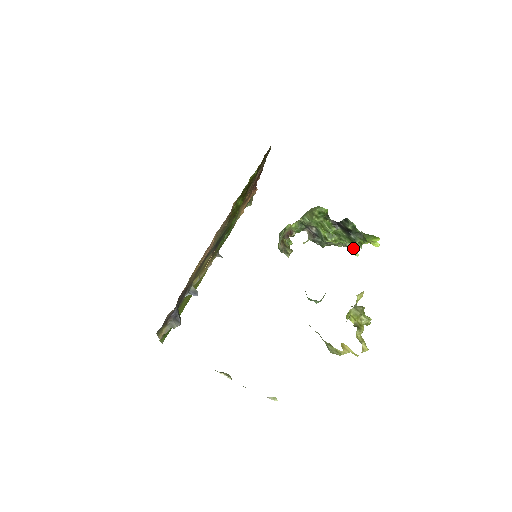
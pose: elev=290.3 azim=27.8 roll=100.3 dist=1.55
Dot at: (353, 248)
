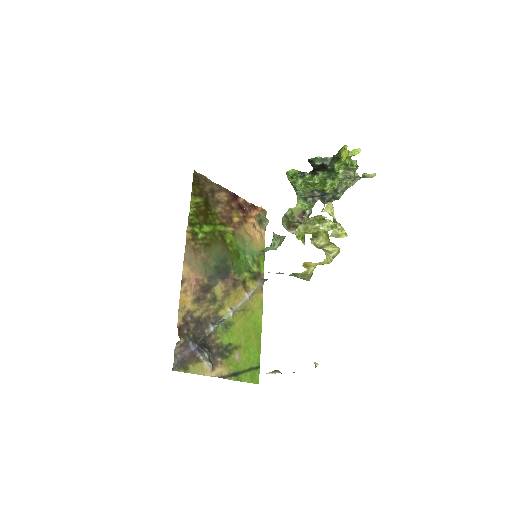
Dot at: (365, 174)
